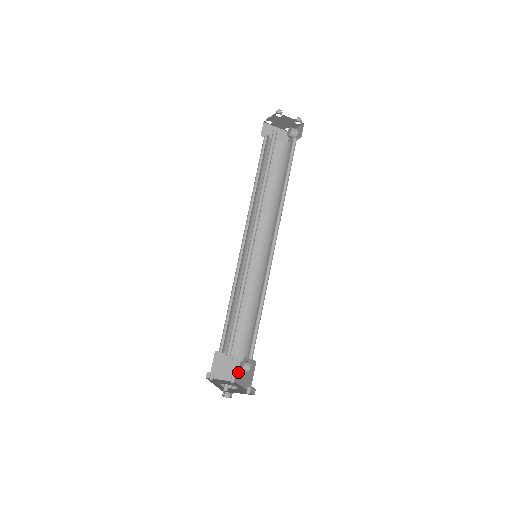
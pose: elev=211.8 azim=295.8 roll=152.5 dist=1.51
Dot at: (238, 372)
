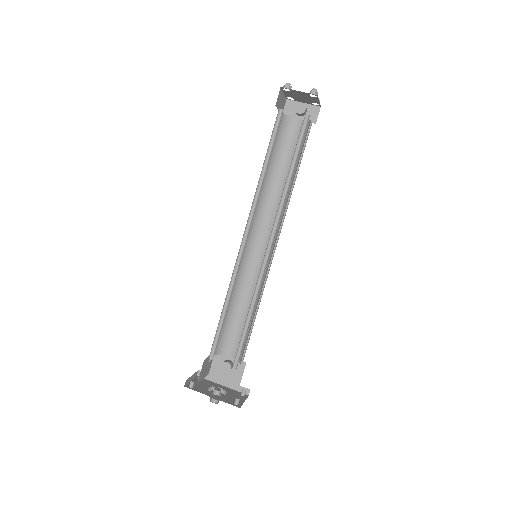
Dot at: (209, 369)
